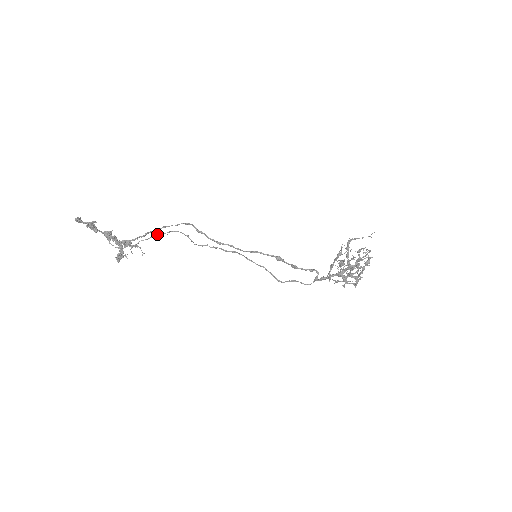
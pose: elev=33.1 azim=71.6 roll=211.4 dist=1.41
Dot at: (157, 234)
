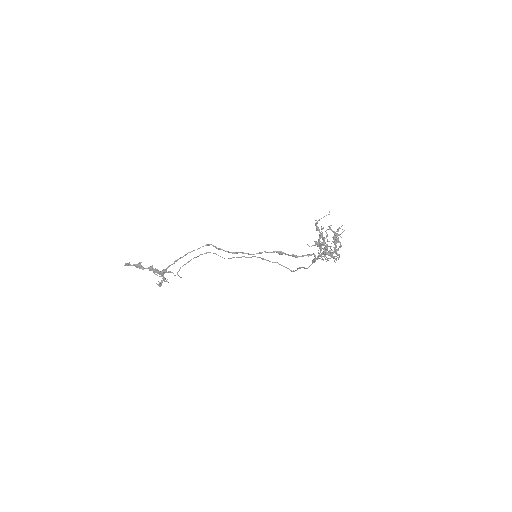
Dot at: (191, 259)
